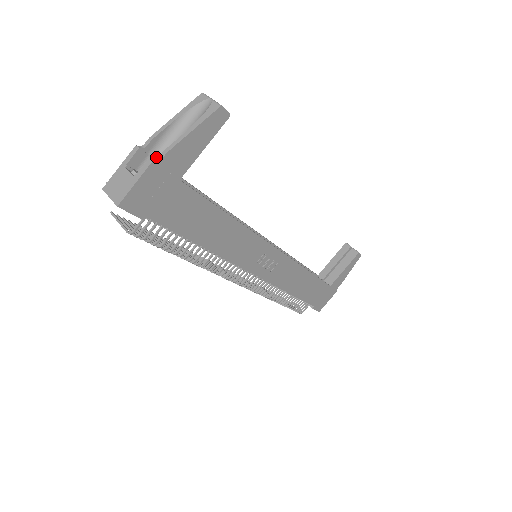
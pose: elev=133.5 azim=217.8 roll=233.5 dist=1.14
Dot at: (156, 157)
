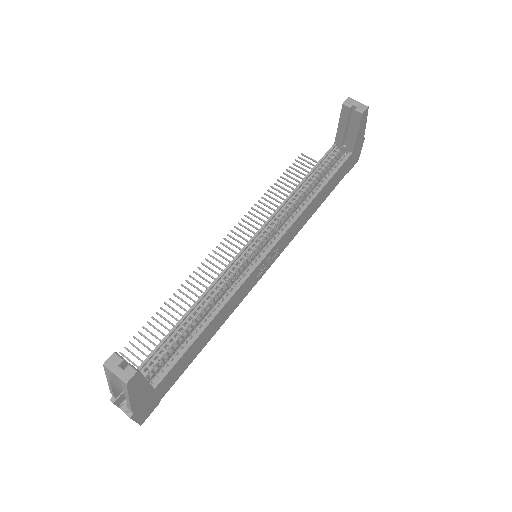
Dot at: occluded
